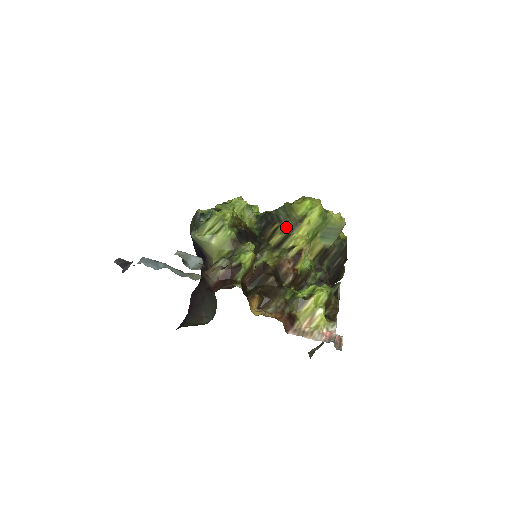
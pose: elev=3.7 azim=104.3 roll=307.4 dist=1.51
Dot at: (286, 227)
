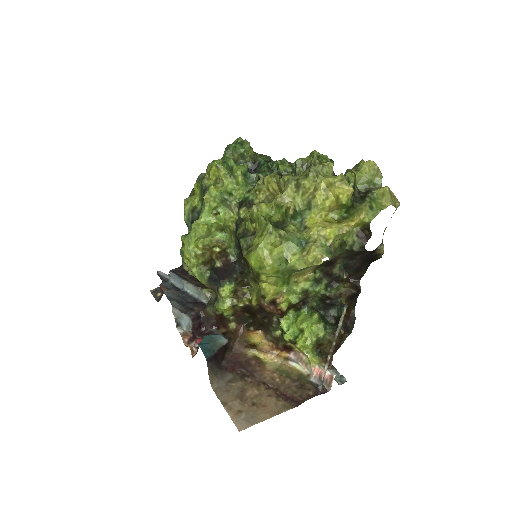
Dot at: (251, 270)
